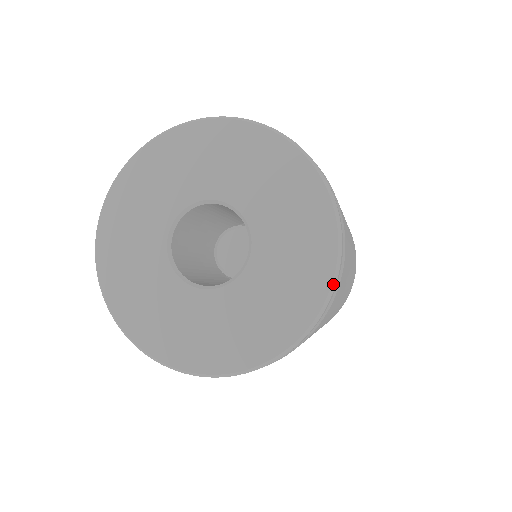
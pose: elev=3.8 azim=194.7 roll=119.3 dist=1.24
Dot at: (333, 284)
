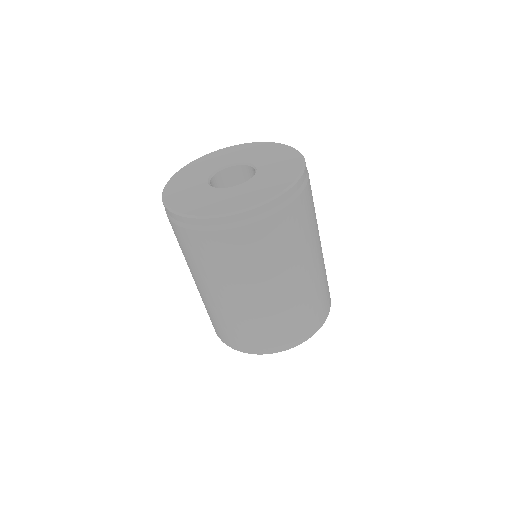
Dot at: (251, 208)
